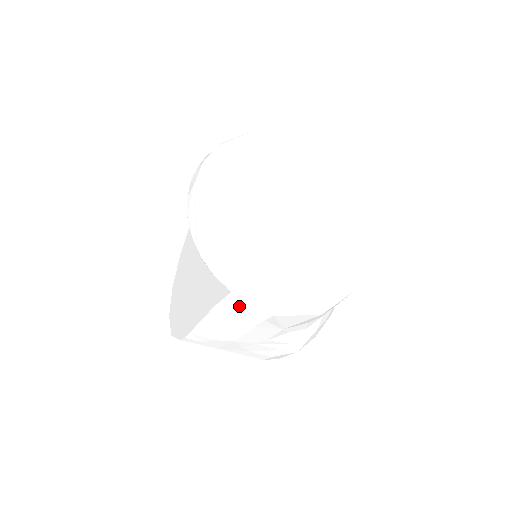
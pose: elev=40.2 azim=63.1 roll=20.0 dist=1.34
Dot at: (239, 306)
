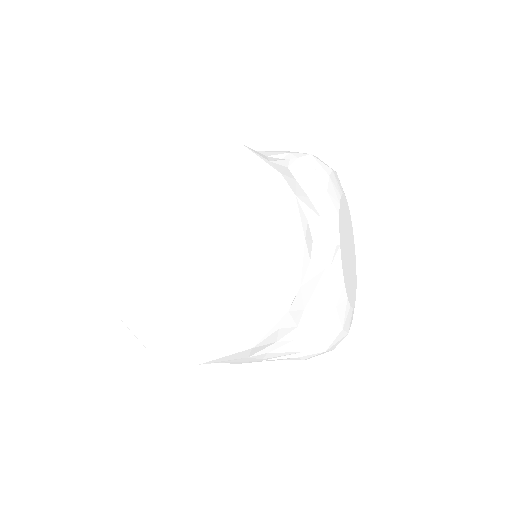
Dot at: occluded
